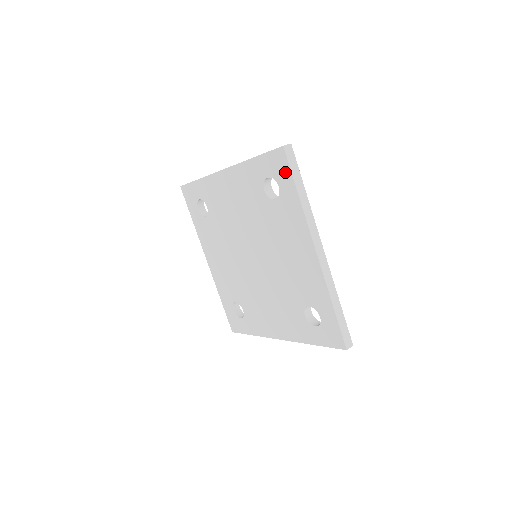
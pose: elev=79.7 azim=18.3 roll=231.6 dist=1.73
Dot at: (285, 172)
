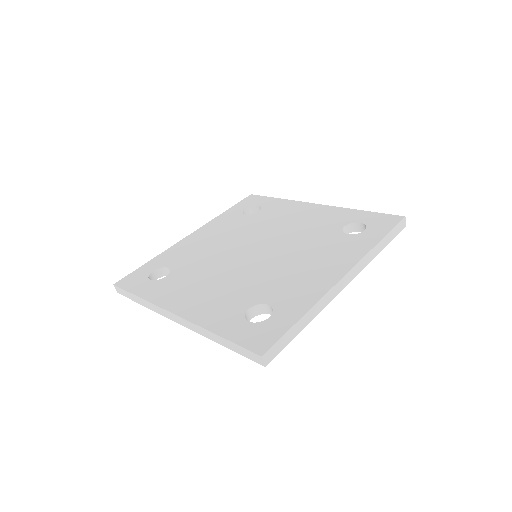
Dot at: (385, 227)
